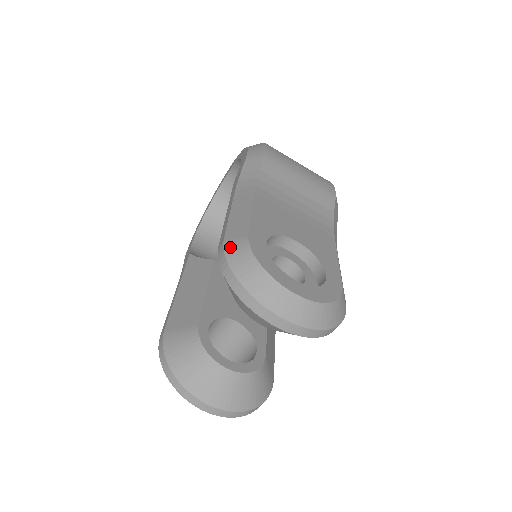
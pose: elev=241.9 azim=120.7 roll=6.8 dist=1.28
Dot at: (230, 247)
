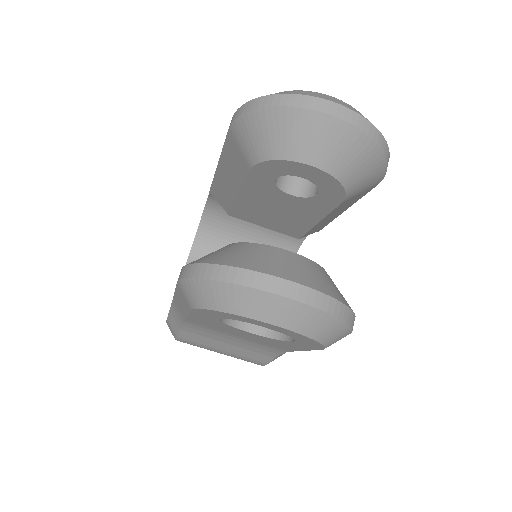
Dot at: occluded
